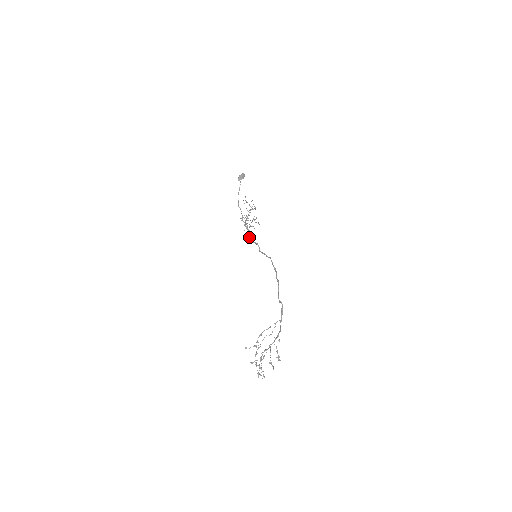
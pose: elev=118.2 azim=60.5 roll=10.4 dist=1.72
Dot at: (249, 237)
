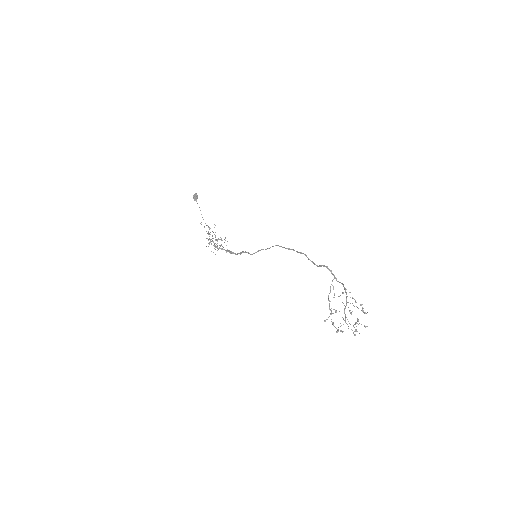
Dot at: (230, 252)
